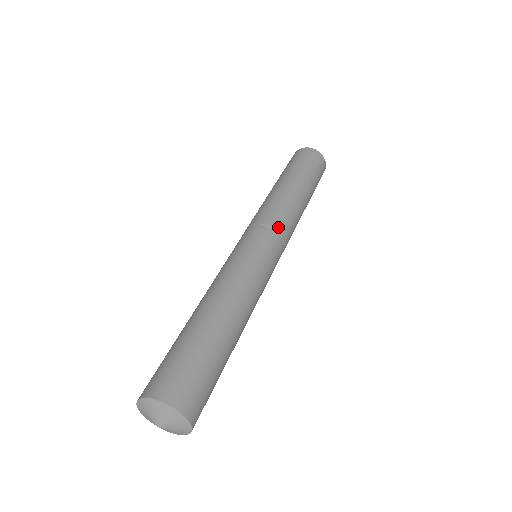
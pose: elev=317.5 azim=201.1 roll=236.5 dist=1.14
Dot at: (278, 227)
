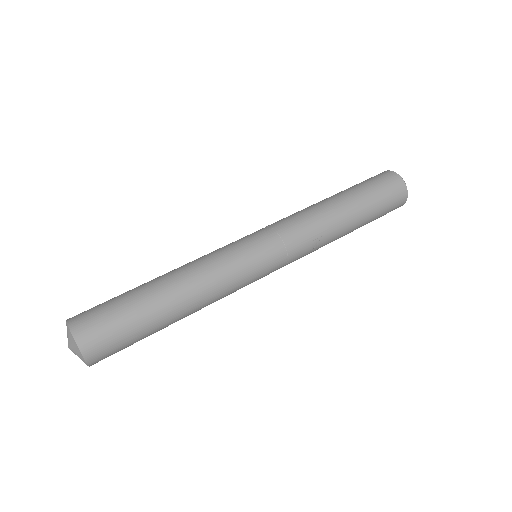
Dot at: (278, 227)
